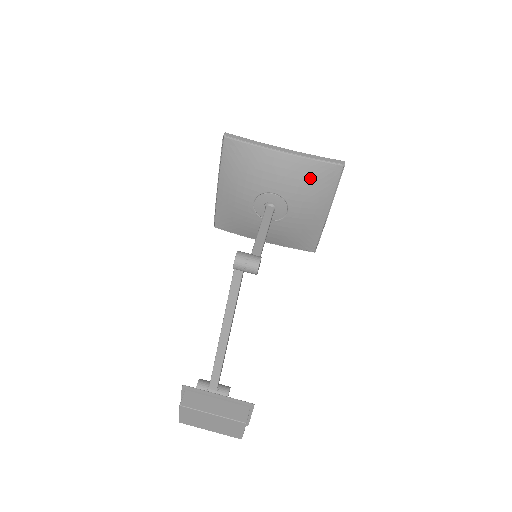
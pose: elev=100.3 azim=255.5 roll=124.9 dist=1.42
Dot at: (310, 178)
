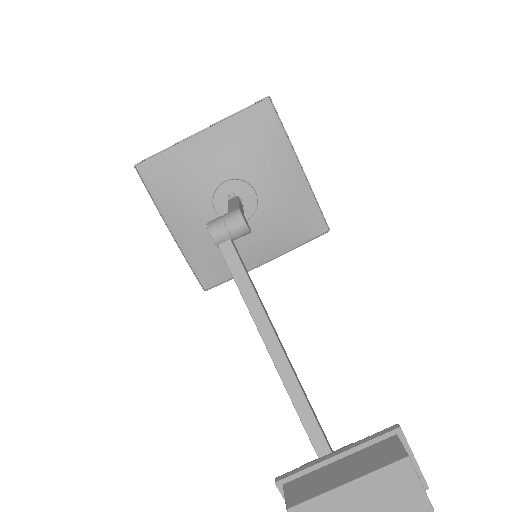
Dot at: (247, 135)
